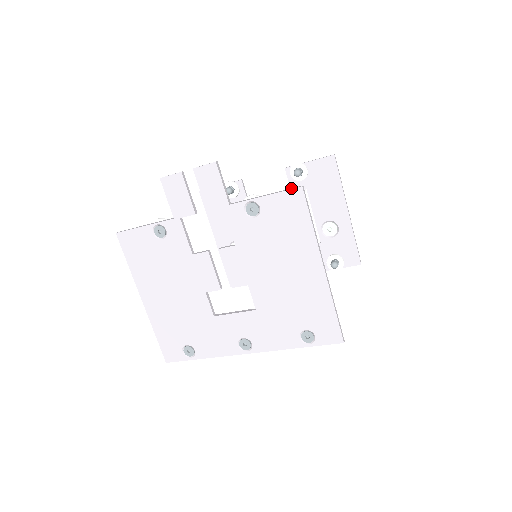
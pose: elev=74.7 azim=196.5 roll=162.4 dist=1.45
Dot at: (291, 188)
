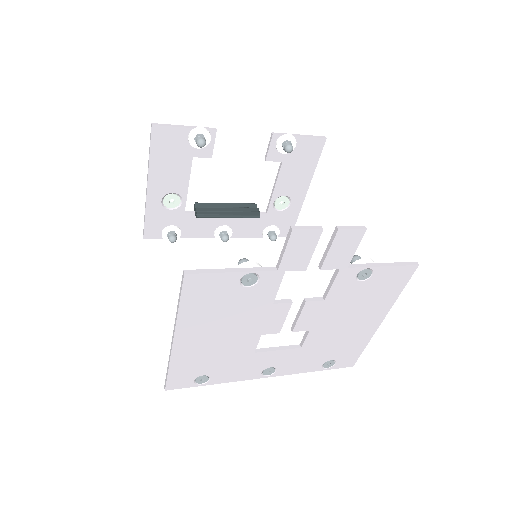
Dot at: (407, 262)
